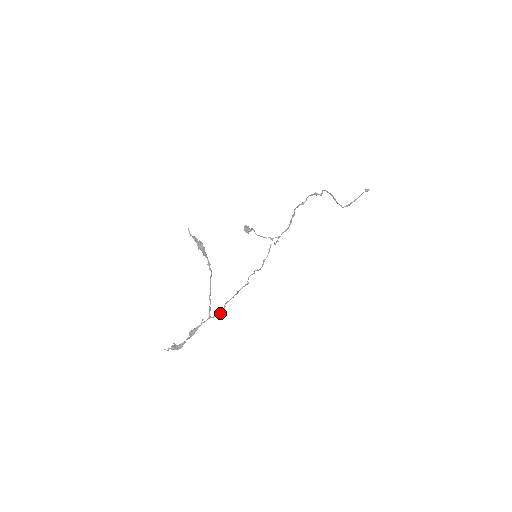
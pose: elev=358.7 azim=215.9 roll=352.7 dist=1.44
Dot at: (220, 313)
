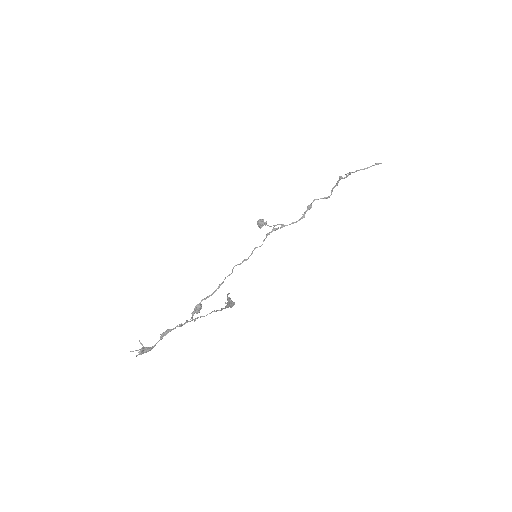
Dot at: (197, 312)
